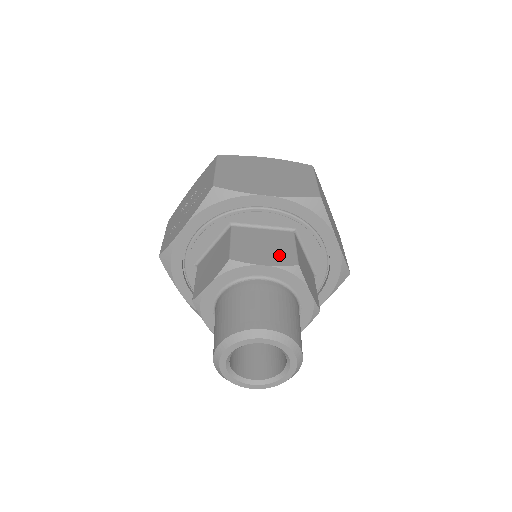
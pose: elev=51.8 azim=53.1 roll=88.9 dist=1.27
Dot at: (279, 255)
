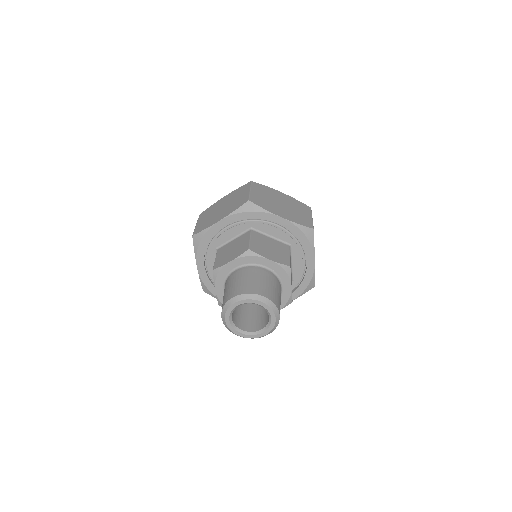
Dot at: (239, 250)
